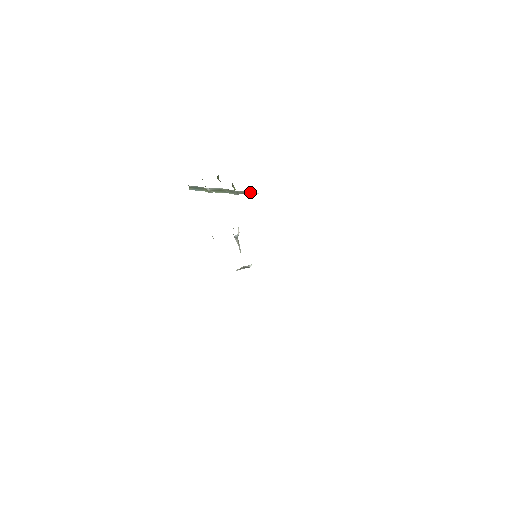
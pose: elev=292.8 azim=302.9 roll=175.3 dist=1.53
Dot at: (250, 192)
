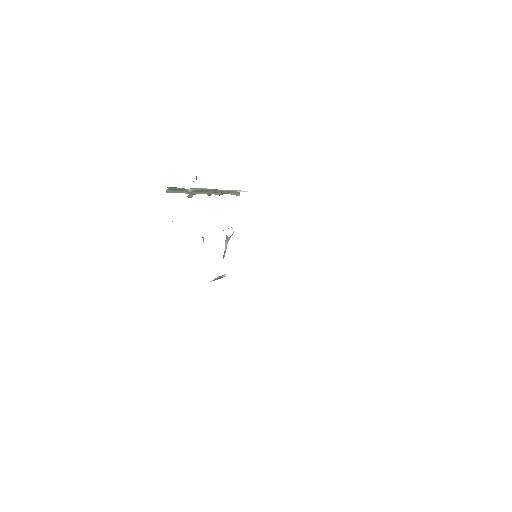
Dot at: (235, 191)
